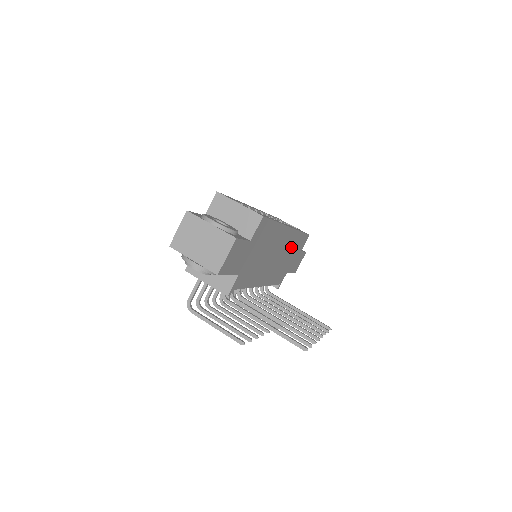
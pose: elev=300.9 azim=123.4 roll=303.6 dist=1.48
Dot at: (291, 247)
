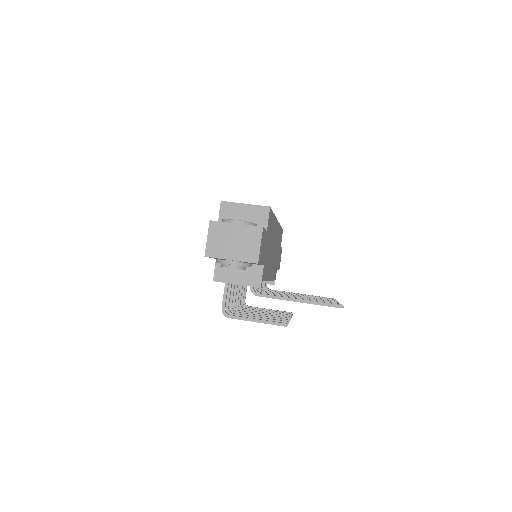
Dot at: (278, 241)
